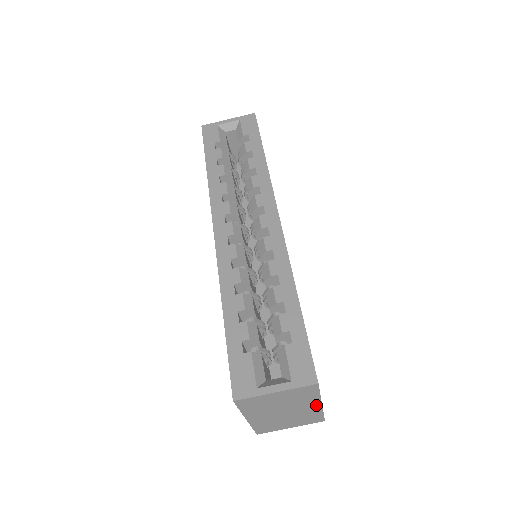
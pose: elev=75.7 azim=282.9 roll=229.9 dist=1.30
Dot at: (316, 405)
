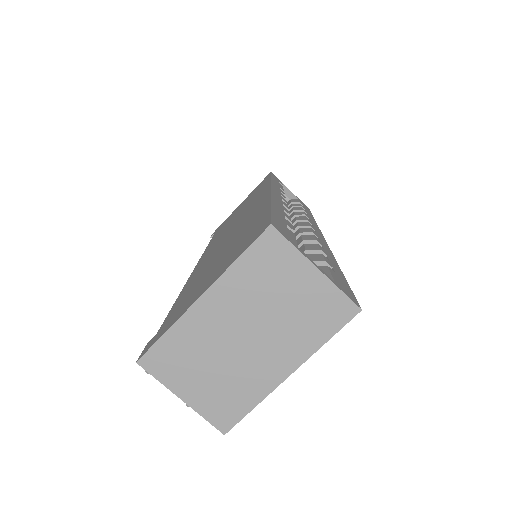
Dot at: (284, 368)
